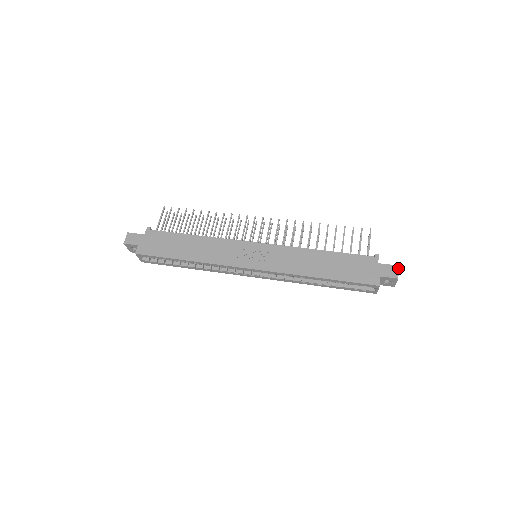
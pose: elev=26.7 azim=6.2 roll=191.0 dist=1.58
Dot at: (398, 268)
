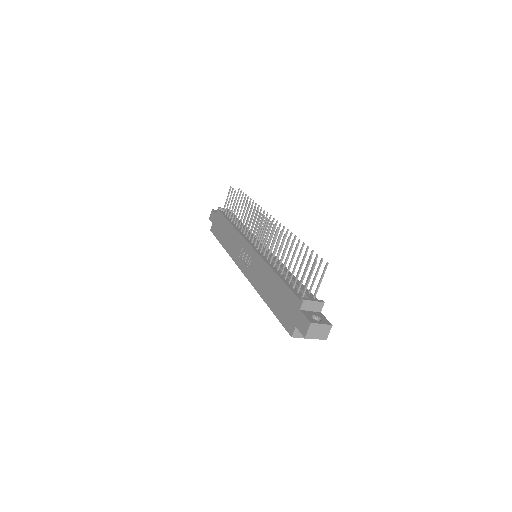
Dot at: (309, 325)
